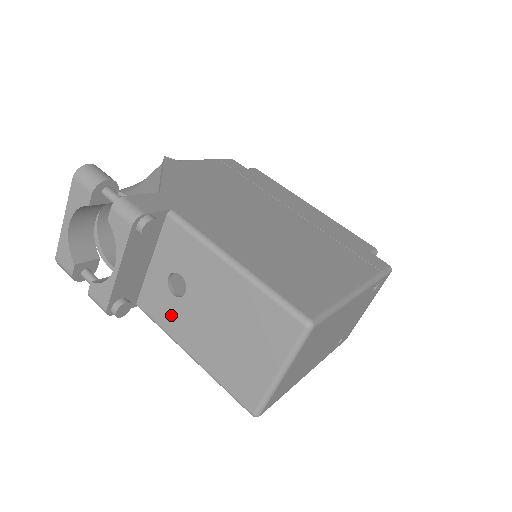
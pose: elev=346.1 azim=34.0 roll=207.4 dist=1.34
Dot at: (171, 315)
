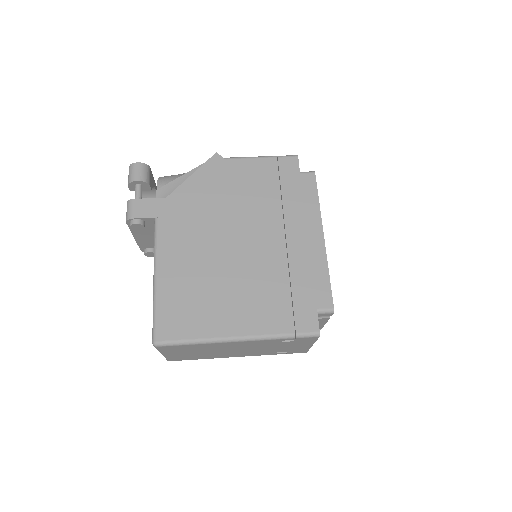
Dot at: occluded
